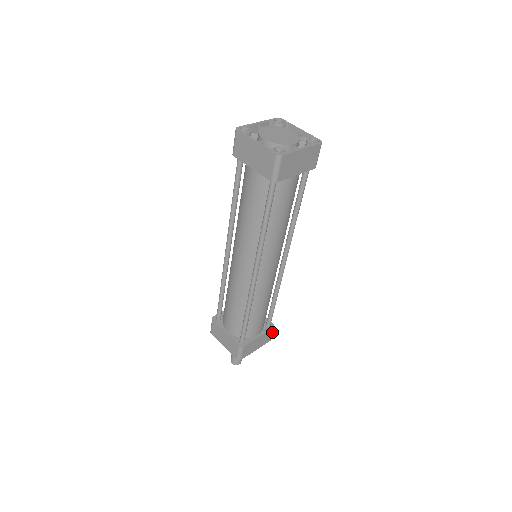
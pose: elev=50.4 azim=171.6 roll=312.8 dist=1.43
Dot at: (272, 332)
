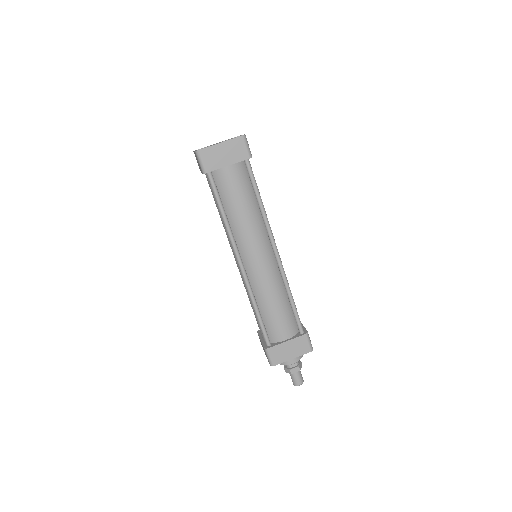
Dot at: (307, 340)
